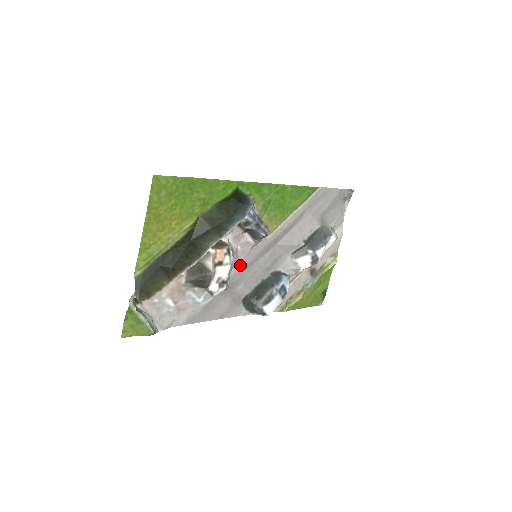
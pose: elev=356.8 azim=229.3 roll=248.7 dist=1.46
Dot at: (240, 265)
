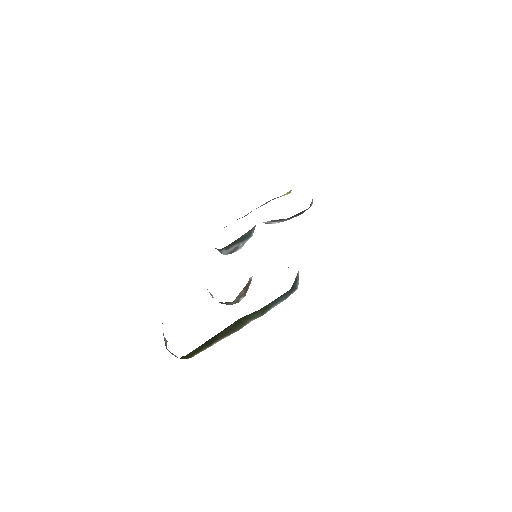
Dot at: occluded
